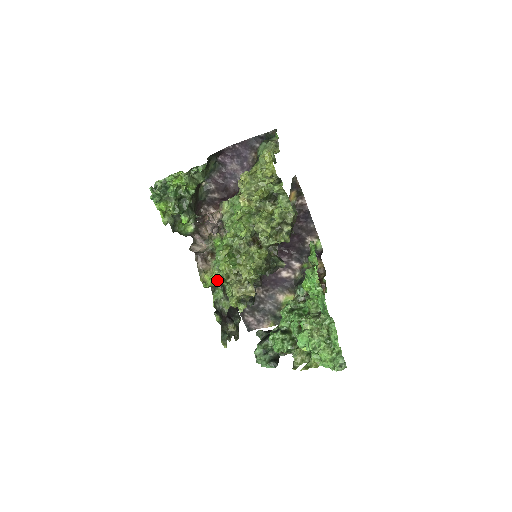
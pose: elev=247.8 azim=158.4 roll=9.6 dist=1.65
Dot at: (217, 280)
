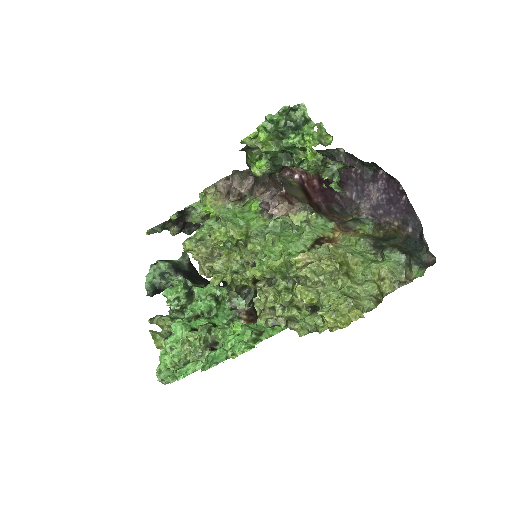
Dot at: occluded
